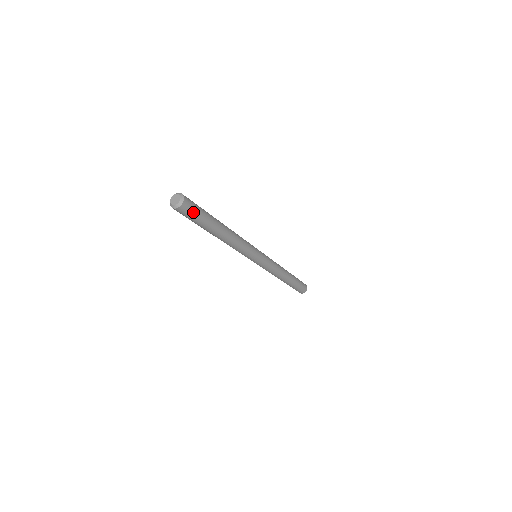
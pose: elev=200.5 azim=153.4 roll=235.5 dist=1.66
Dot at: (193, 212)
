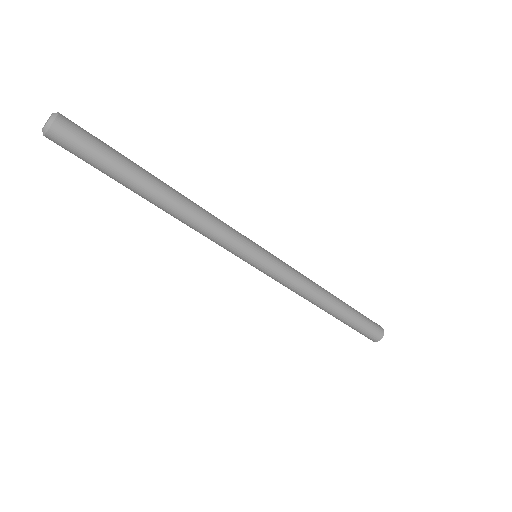
Dot at: (85, 139)
